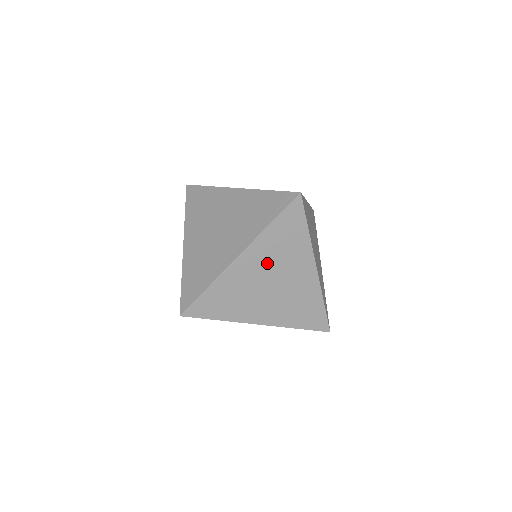
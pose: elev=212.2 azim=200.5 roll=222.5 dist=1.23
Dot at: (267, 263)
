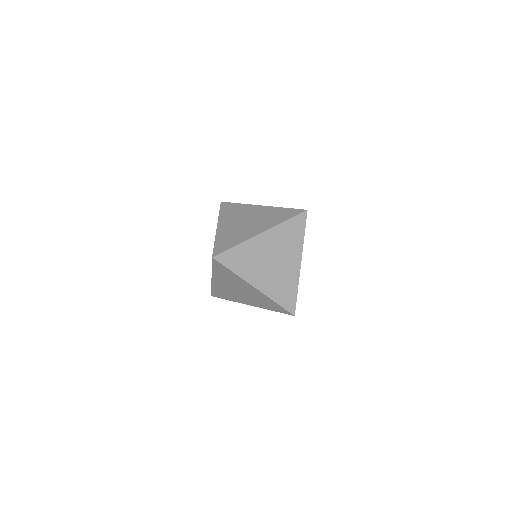
Dot at: (275, 246)
